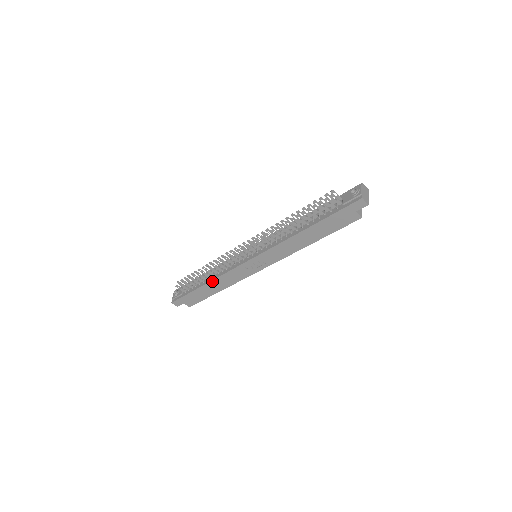
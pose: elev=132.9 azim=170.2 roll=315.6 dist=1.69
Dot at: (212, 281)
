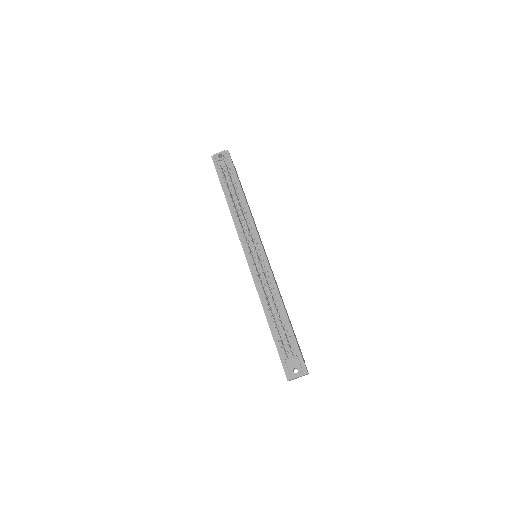
Dot at: (230, 210)
